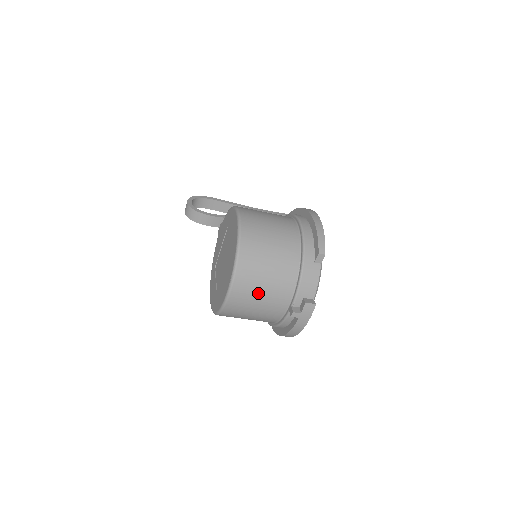
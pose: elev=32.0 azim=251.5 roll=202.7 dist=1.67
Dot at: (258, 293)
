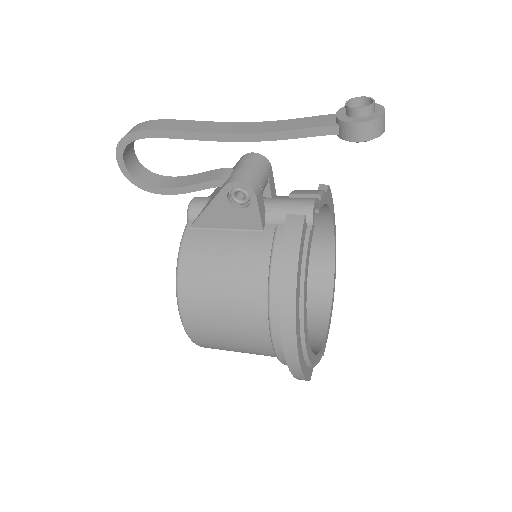
Dot at: occluded
